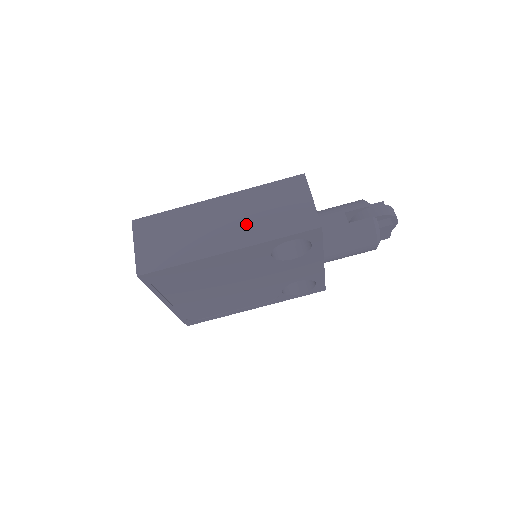
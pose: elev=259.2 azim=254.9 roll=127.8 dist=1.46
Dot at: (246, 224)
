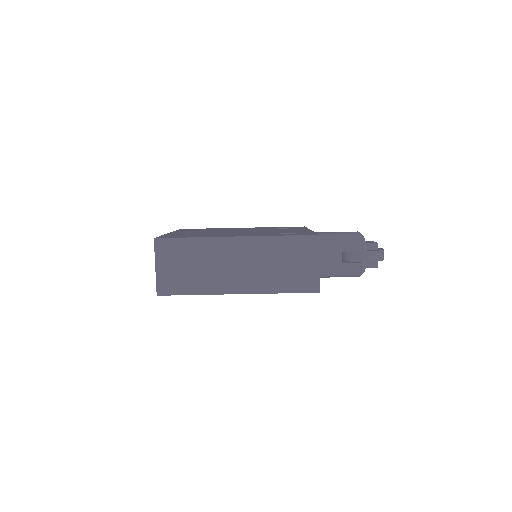
Dot at: (258, 272)
